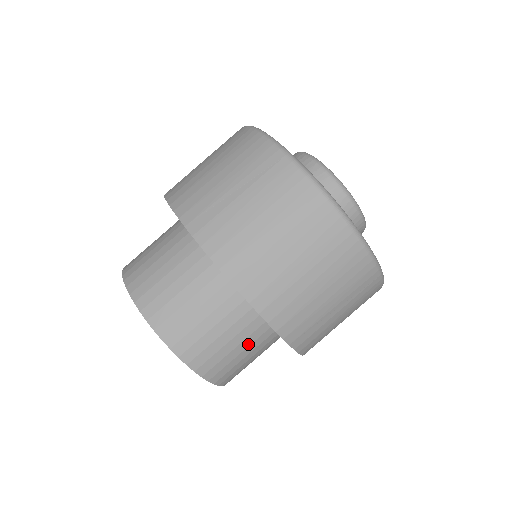
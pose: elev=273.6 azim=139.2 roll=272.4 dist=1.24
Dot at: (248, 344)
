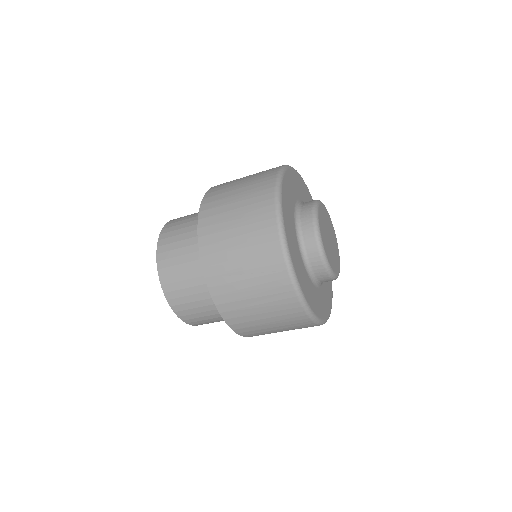
Dot at: (194, 276)
